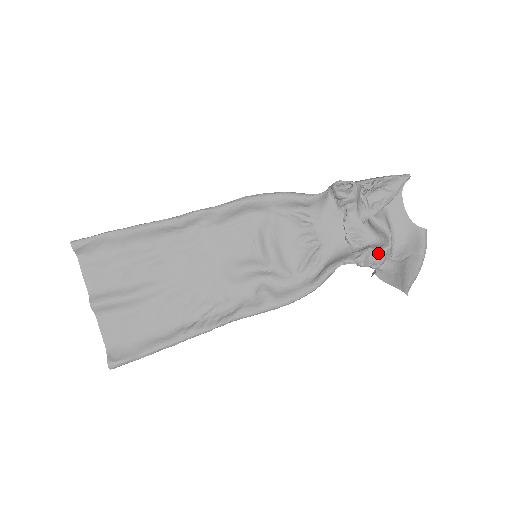
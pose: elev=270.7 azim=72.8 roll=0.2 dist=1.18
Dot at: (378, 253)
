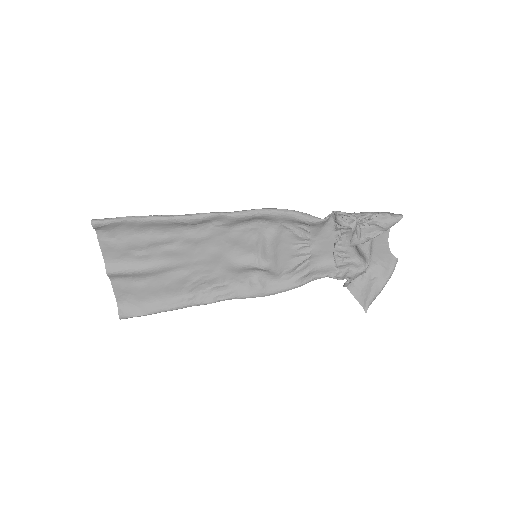
Dot at: (355, 273)
